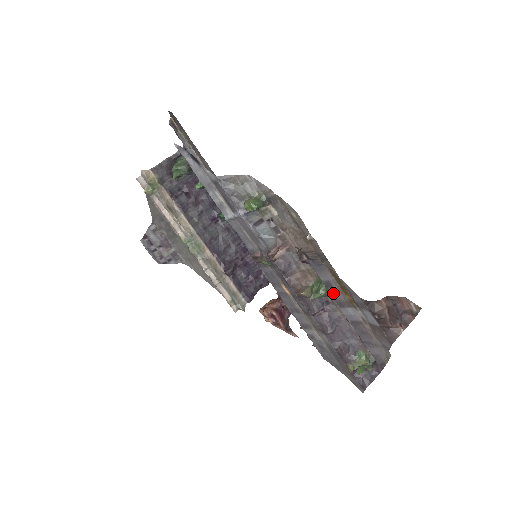
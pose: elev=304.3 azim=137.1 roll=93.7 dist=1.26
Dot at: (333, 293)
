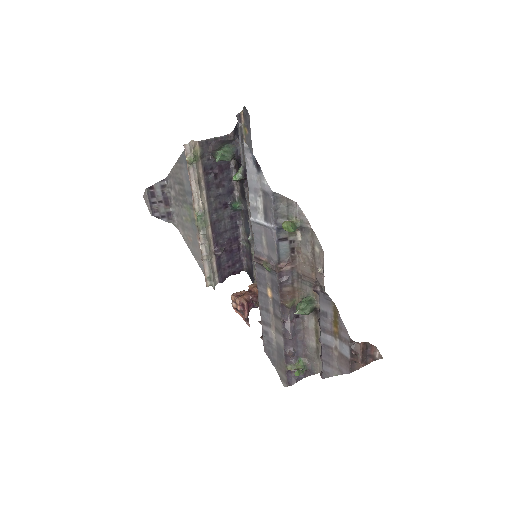
Dot at: (323, 321)
